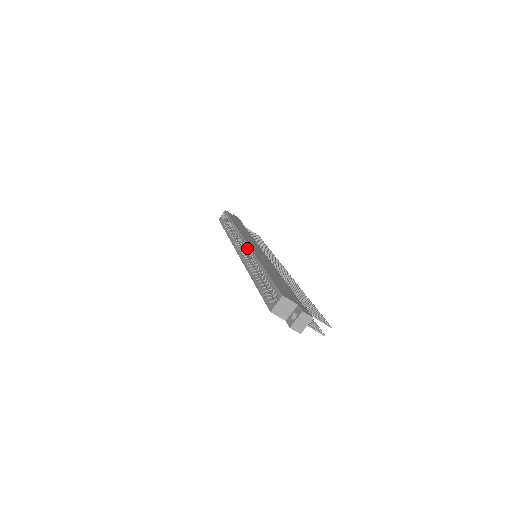
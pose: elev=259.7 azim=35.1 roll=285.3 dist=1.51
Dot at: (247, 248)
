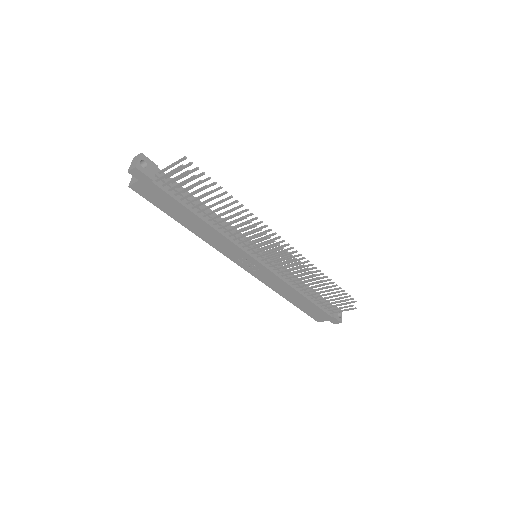
Dot at: occluded
